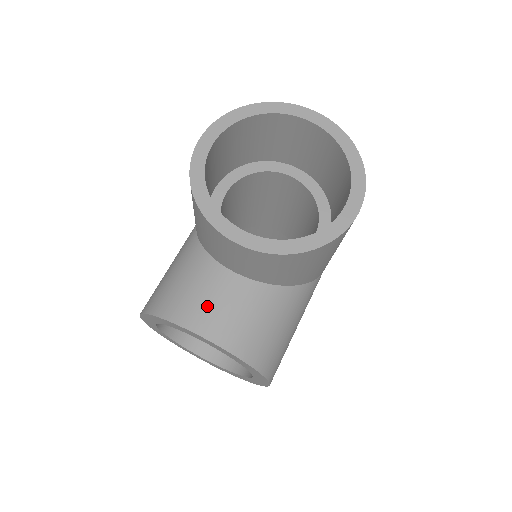
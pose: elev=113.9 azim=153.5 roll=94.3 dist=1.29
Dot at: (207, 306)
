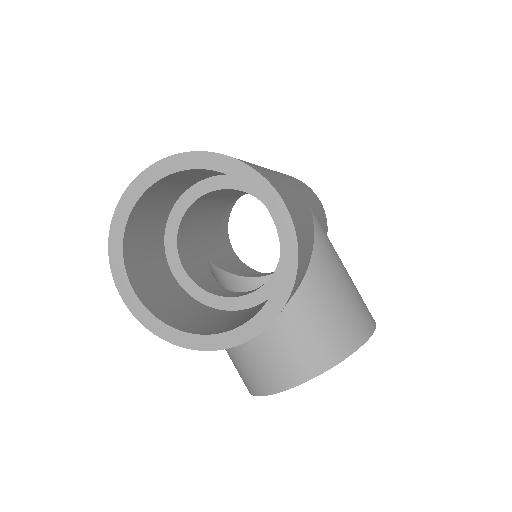
Dot at: (280, 361)
